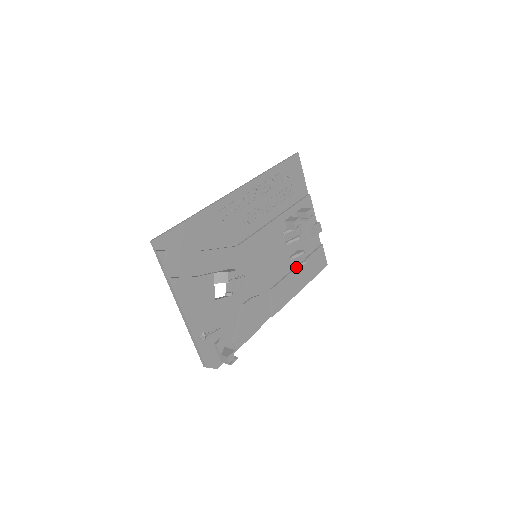
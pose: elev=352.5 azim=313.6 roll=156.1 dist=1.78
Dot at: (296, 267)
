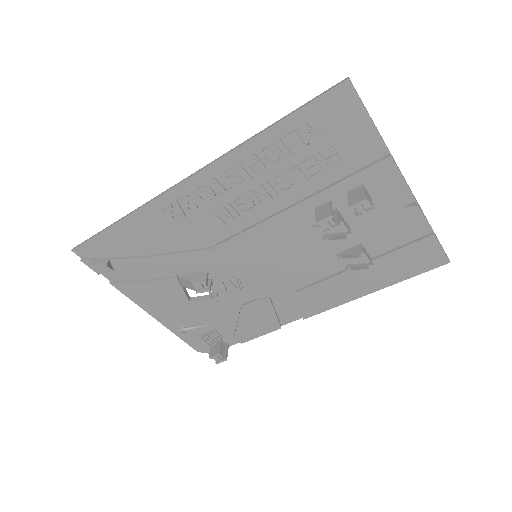
Dot at: (352, 268)
